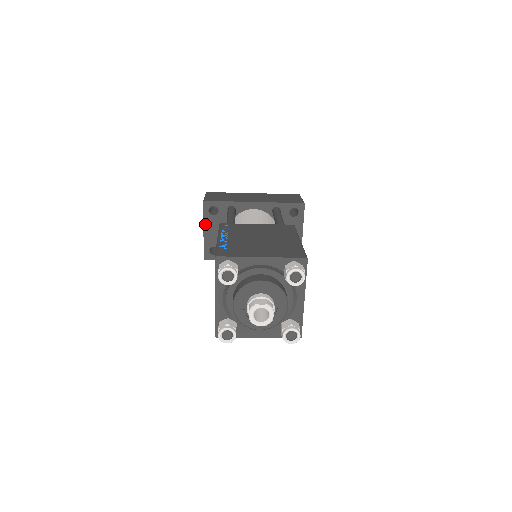
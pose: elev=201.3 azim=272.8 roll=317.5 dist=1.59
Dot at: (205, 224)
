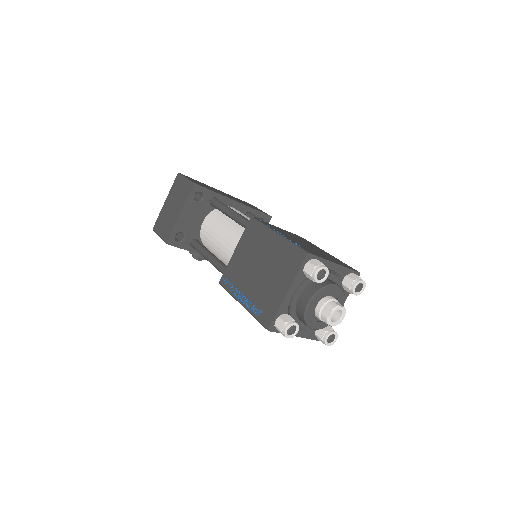
Dot at: (185, 207)
